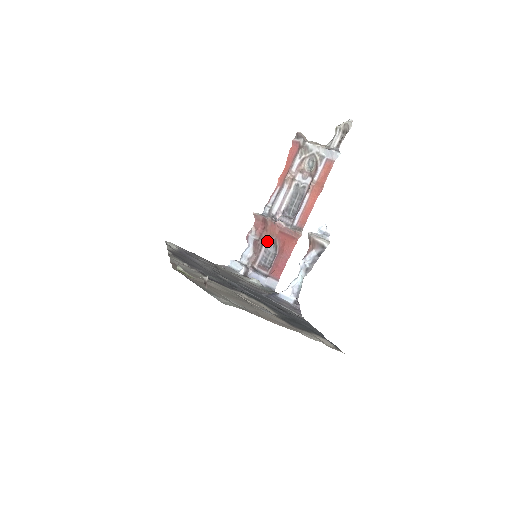
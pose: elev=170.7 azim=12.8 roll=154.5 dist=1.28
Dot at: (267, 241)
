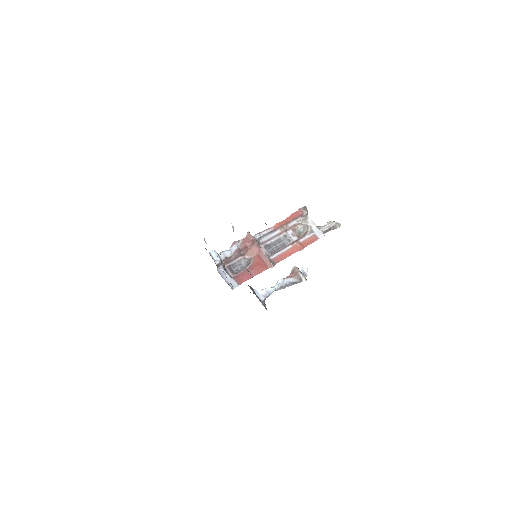
Dot at: (245, 255)
